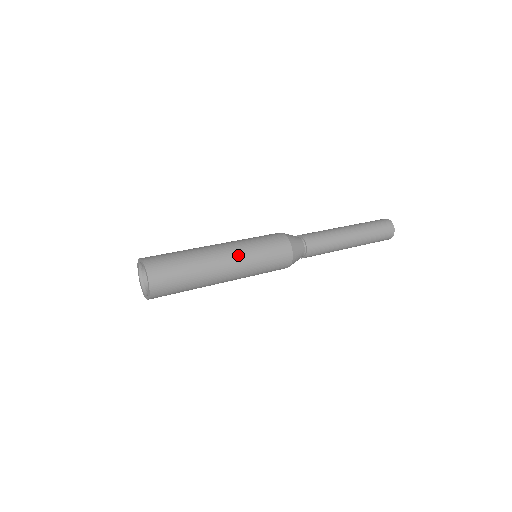
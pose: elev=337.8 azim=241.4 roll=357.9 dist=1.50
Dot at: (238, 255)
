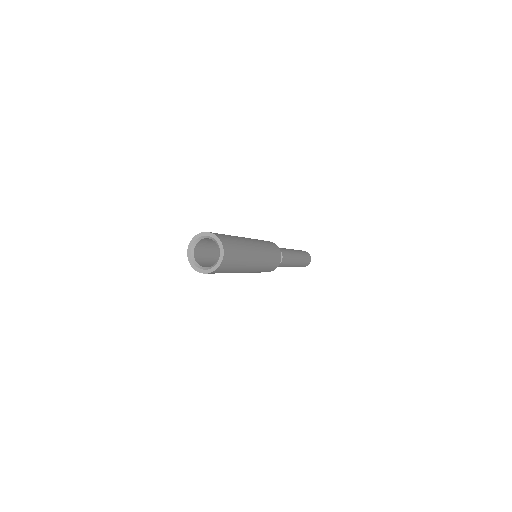
Dot at: (257, 242)
